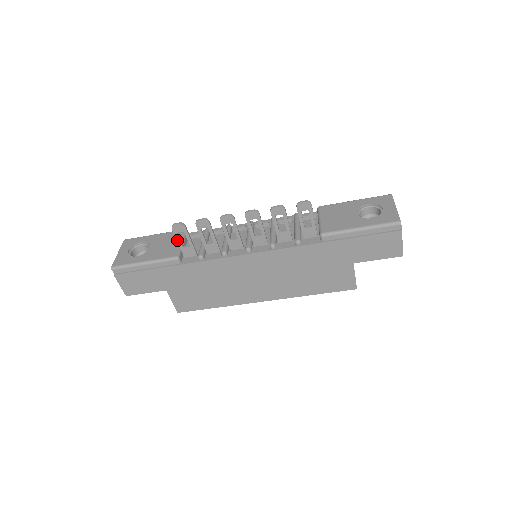
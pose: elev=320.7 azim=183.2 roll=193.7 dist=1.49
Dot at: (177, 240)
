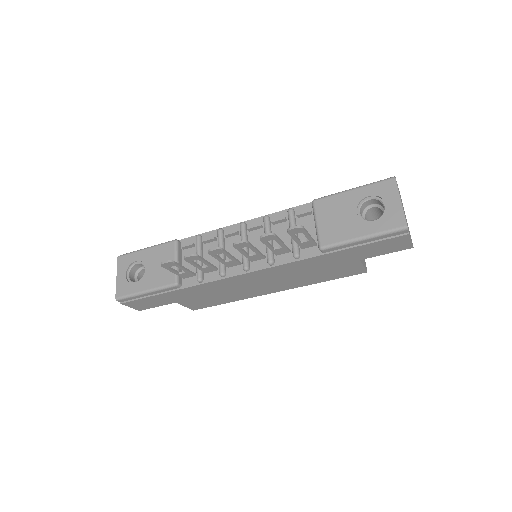
Dot at: (171, 271)
